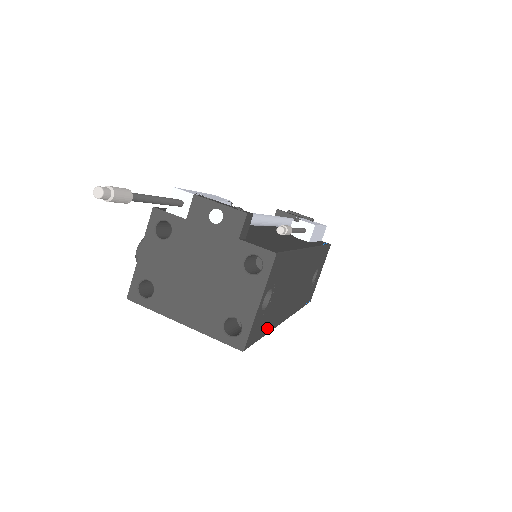
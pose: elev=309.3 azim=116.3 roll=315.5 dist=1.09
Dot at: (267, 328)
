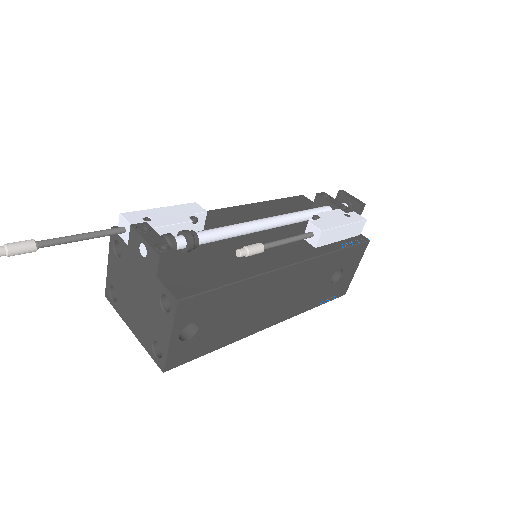
Dot at: (216, 345)
